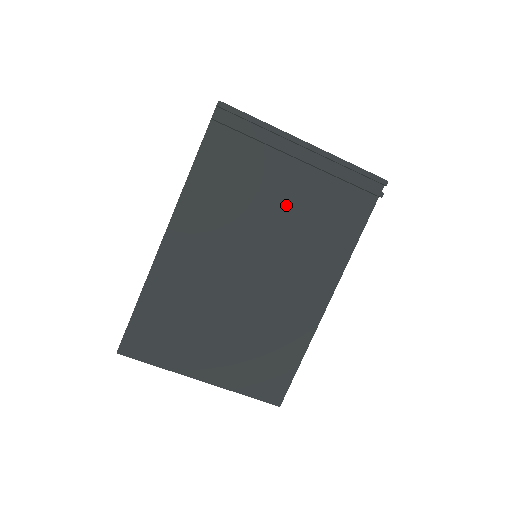
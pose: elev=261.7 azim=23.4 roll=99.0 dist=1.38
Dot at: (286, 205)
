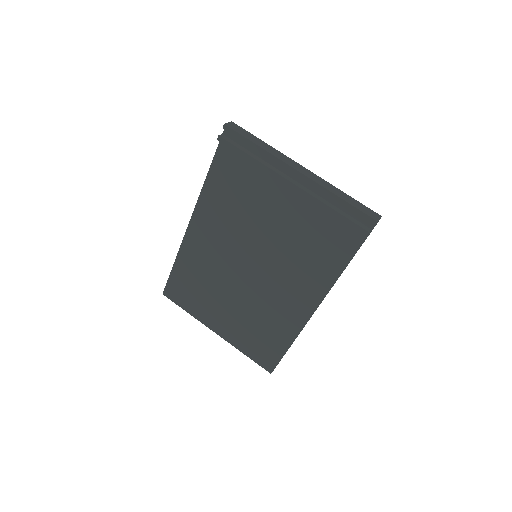
Dot at: (280, 221)
